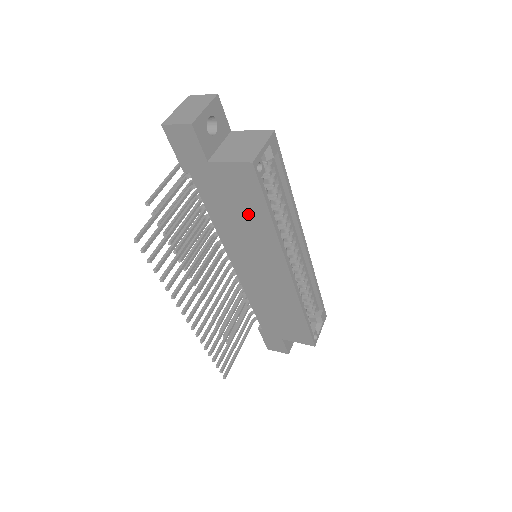
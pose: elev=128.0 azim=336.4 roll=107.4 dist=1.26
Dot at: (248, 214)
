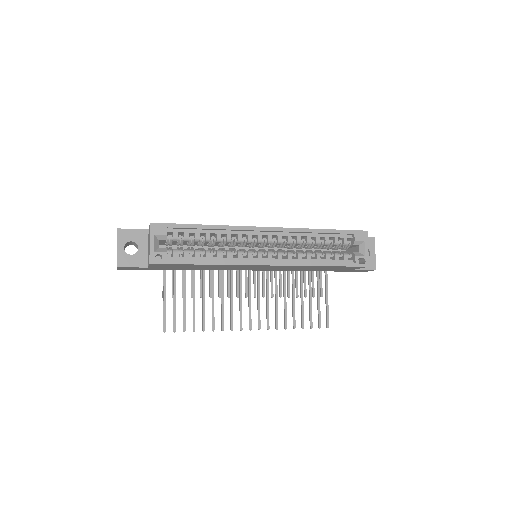
Dot at: (198, 266)
